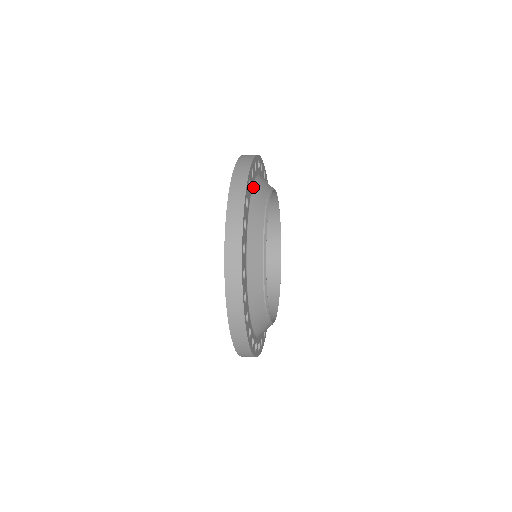
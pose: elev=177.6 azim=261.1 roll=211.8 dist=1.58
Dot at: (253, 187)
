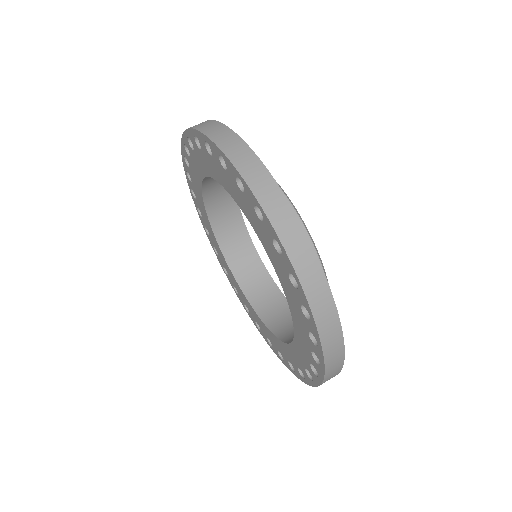
Dot at: occluded
